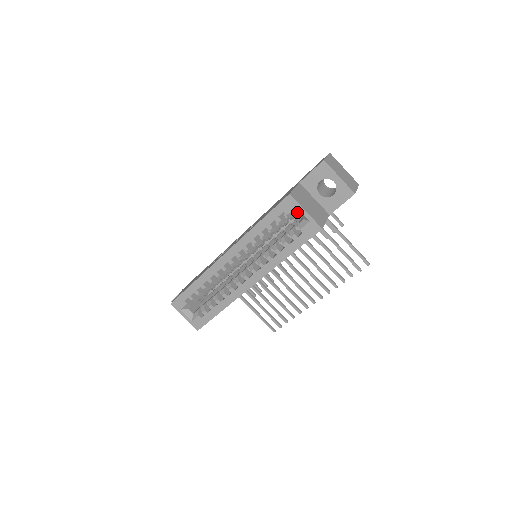
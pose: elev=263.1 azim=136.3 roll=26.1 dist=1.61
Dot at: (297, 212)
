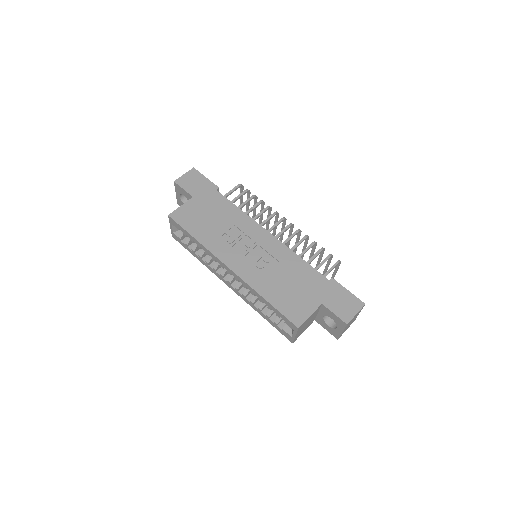
Dot at: occluded
